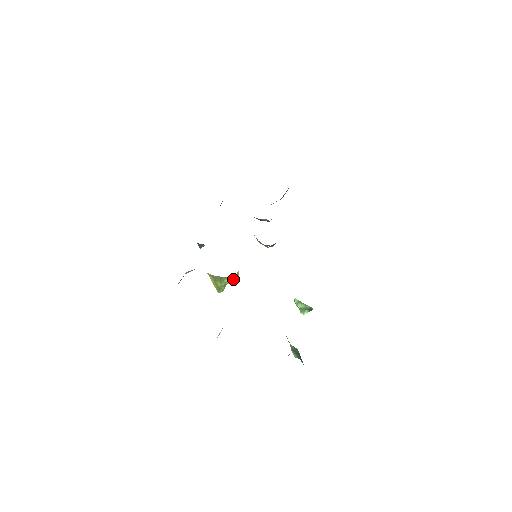
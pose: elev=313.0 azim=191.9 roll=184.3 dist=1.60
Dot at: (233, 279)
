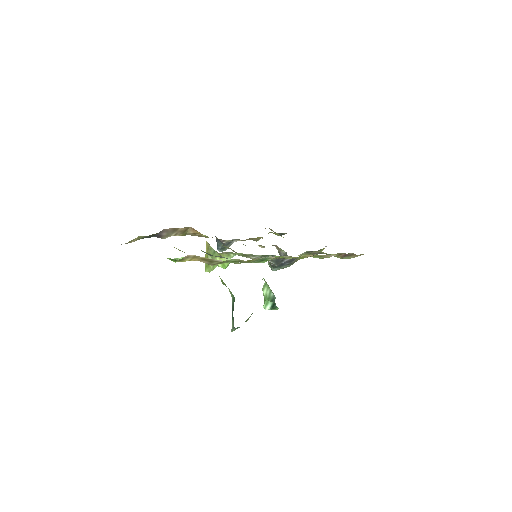
Dot at: occluded
